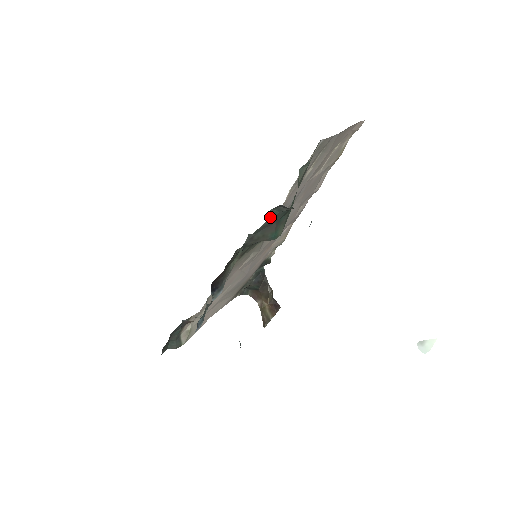
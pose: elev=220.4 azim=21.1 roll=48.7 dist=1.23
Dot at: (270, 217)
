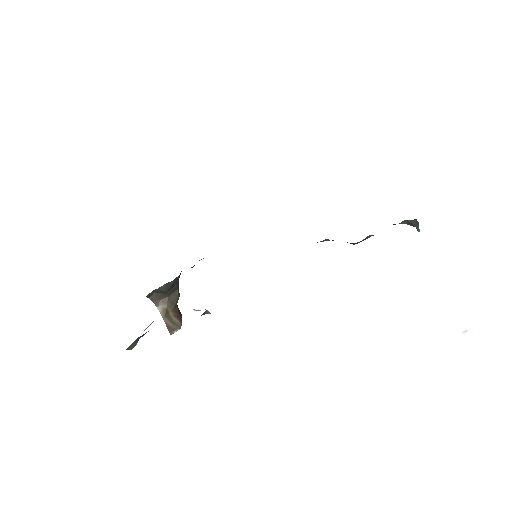
Dot at: occluded
